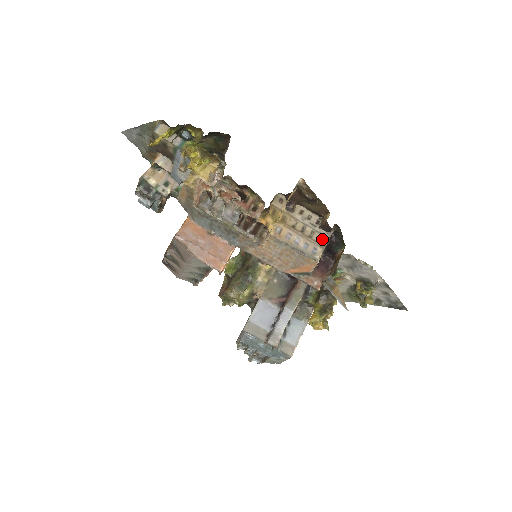
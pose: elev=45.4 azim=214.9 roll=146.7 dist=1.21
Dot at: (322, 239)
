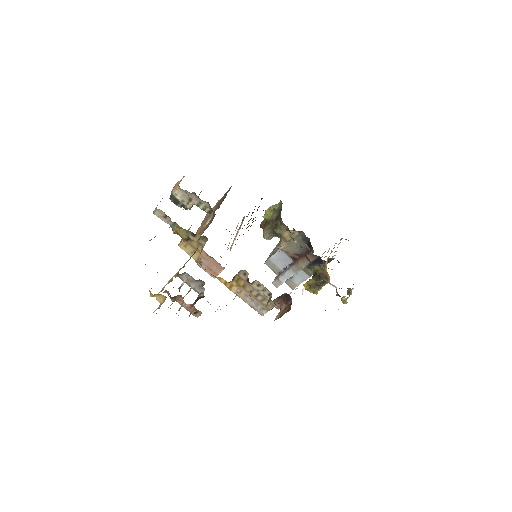
Dot at: (270, 305)
